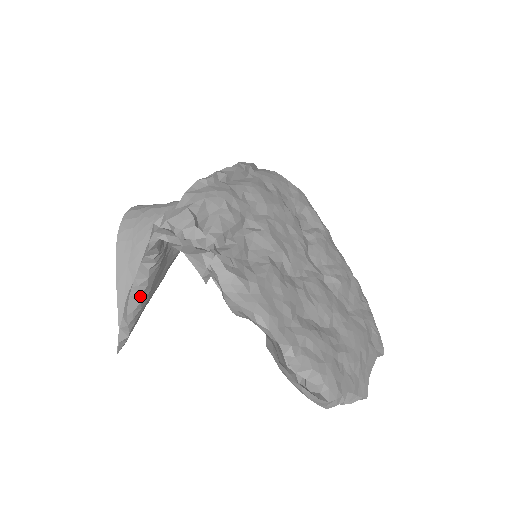
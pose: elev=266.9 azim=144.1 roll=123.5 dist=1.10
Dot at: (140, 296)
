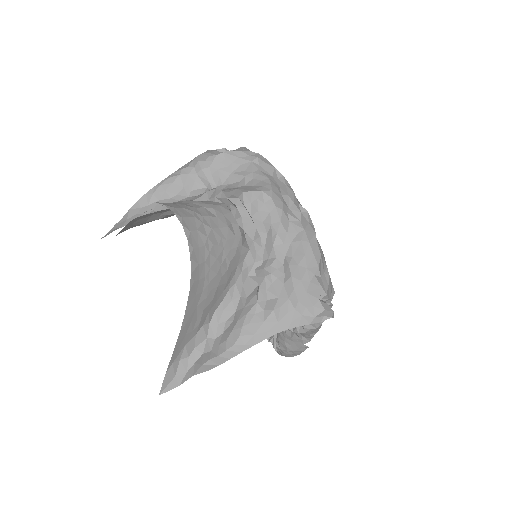
Dot at: occluded
